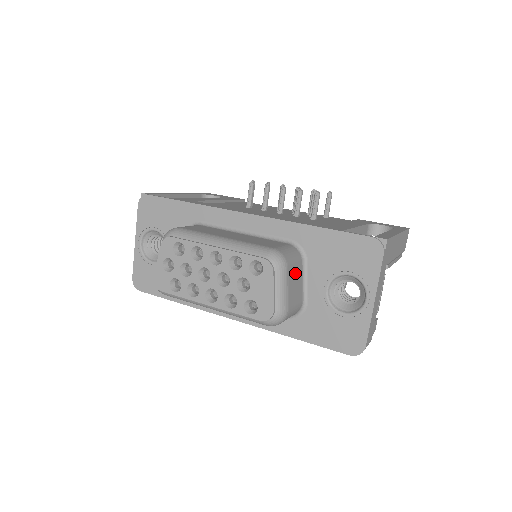
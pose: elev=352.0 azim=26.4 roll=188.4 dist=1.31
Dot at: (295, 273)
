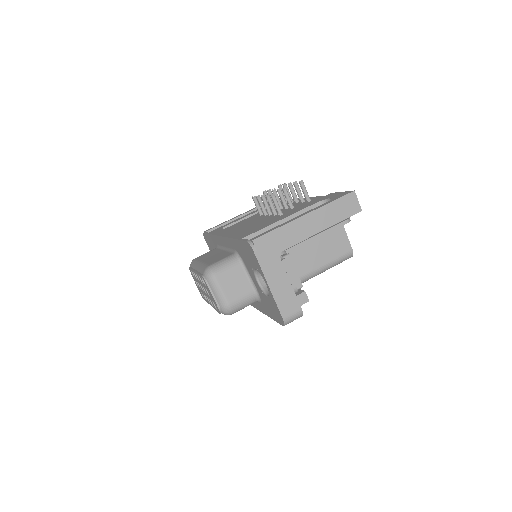
Dot at: (231, 276)
